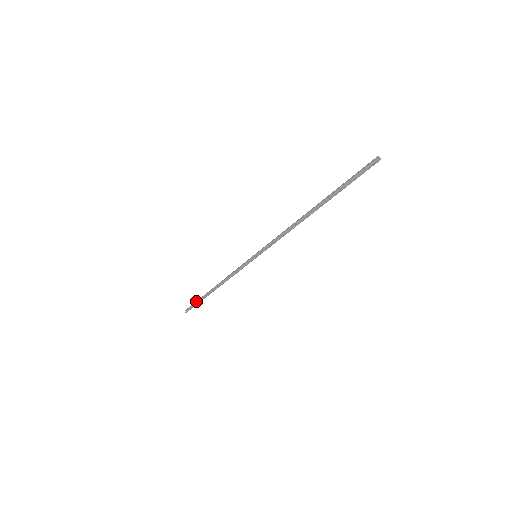
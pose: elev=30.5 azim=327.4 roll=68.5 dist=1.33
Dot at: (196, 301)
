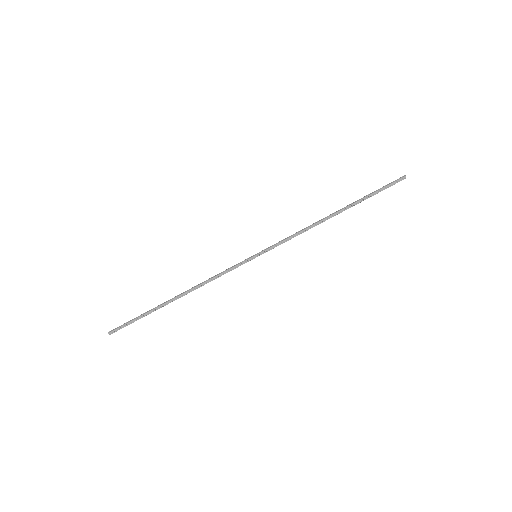
Dot at: occluded
